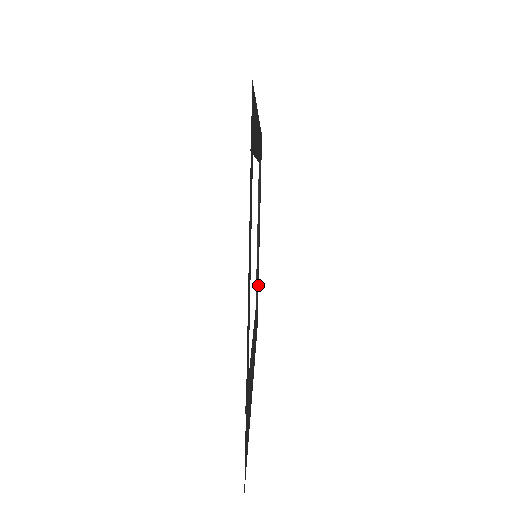
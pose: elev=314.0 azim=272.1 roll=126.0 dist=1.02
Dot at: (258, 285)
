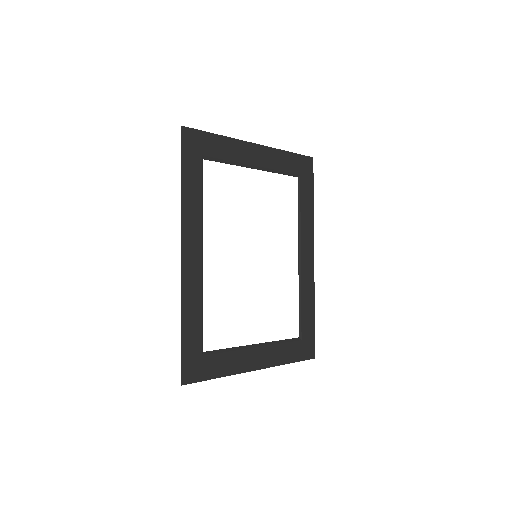
Dot at: (219, 373)
